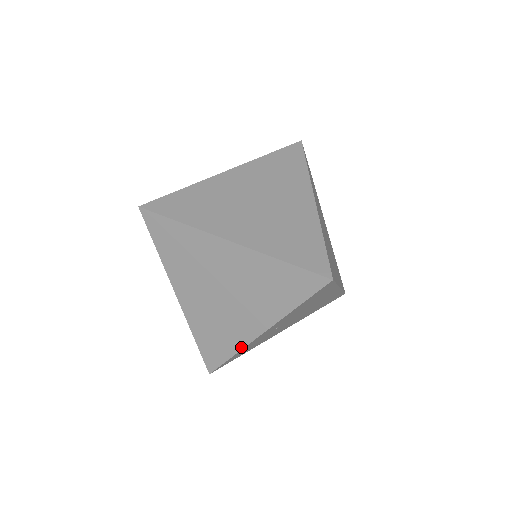
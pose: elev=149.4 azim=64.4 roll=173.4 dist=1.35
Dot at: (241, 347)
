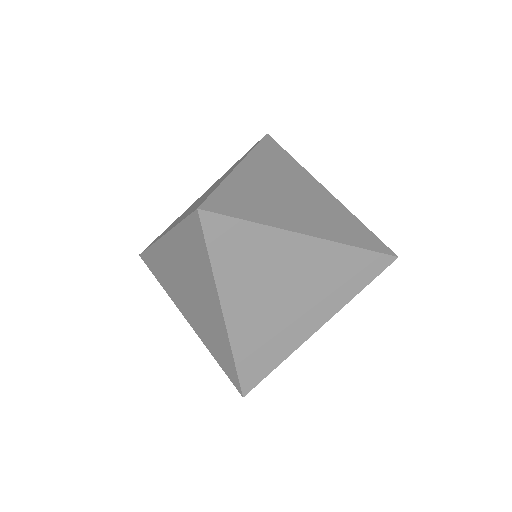
Dot at: (291, 351)
